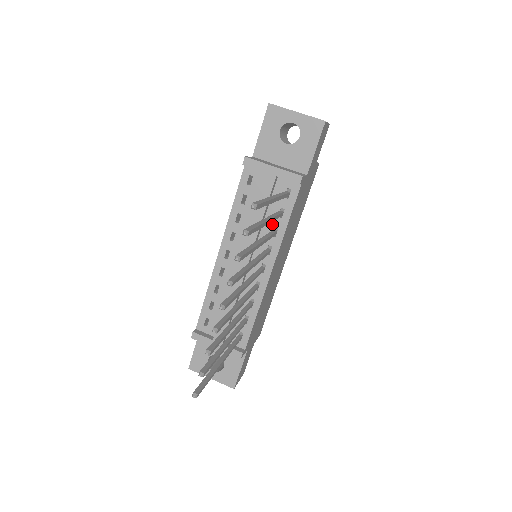
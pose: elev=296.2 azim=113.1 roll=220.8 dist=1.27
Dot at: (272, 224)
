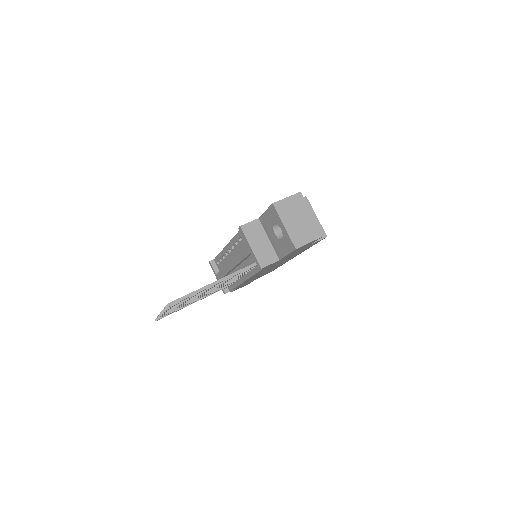
Dot at: occluded
